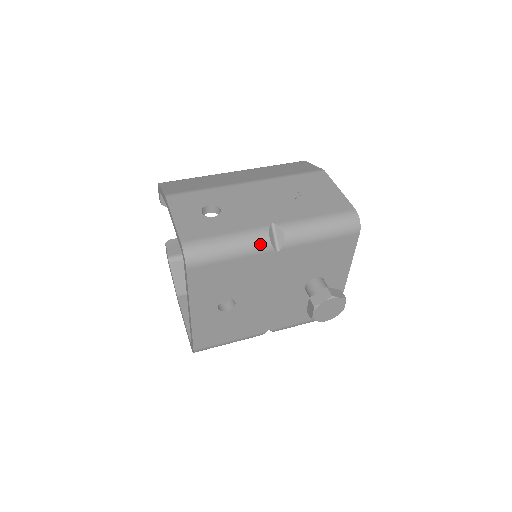
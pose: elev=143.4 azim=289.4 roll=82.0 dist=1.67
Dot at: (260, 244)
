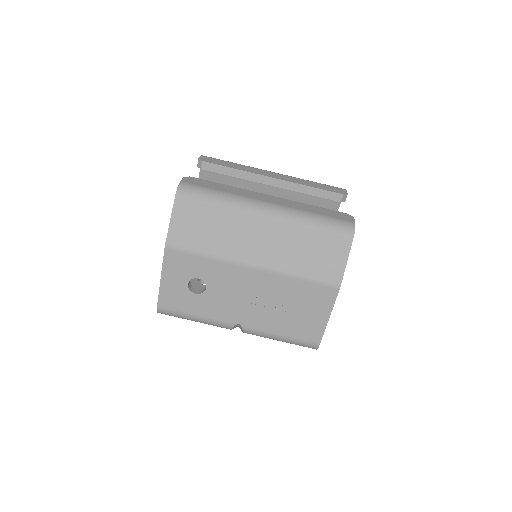
Dot at: (222, 327)
